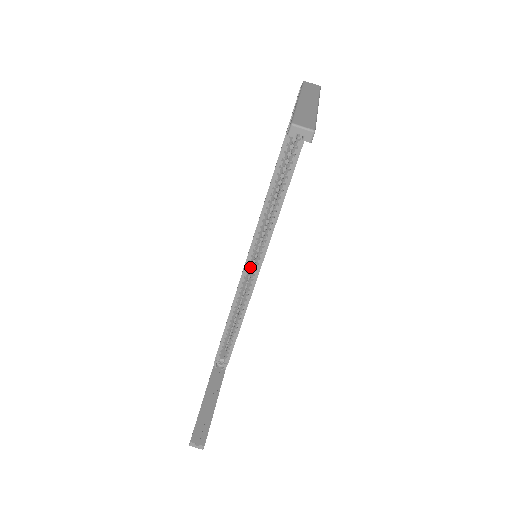
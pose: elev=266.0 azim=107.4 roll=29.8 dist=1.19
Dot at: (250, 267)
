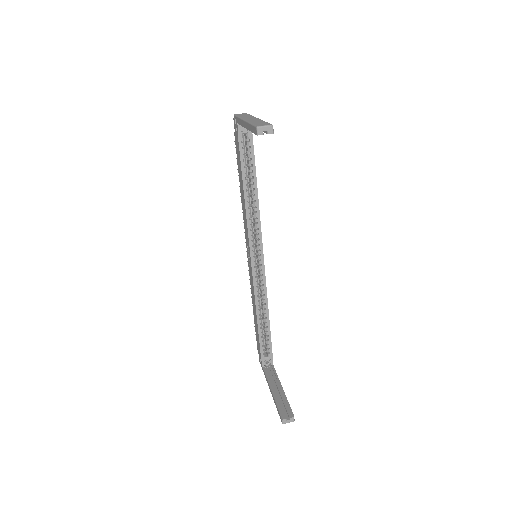
Dot at: (256, 266)
